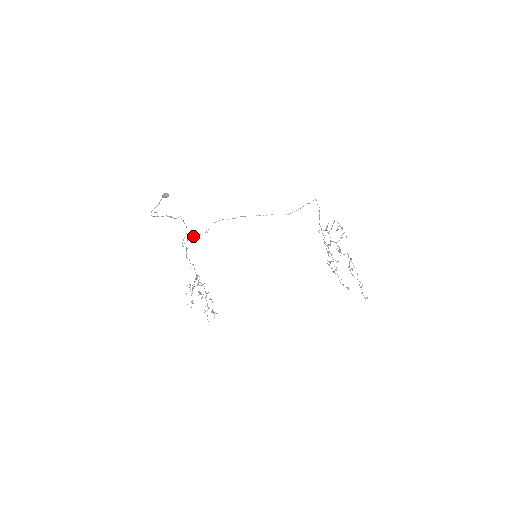
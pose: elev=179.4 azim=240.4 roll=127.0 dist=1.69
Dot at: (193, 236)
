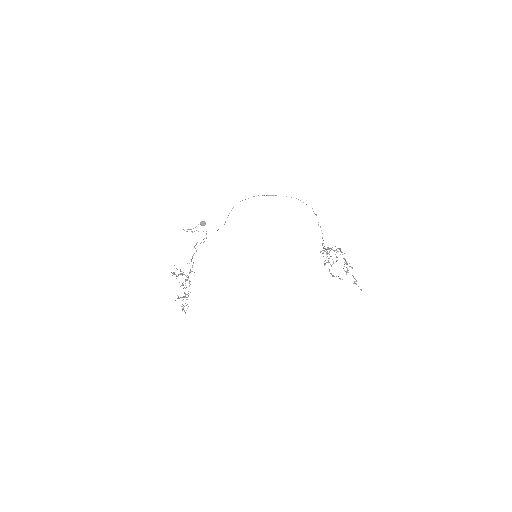
Dot at: occluded
